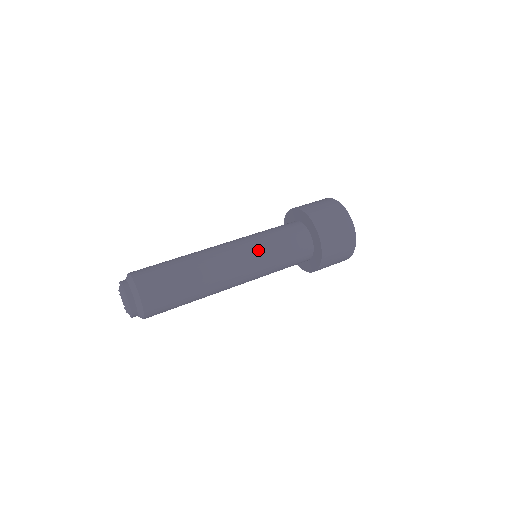
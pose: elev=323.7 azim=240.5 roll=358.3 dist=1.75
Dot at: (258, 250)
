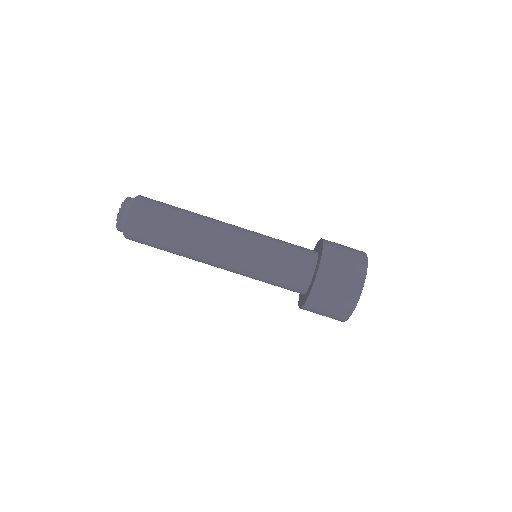
Dot at: (245, 273)
